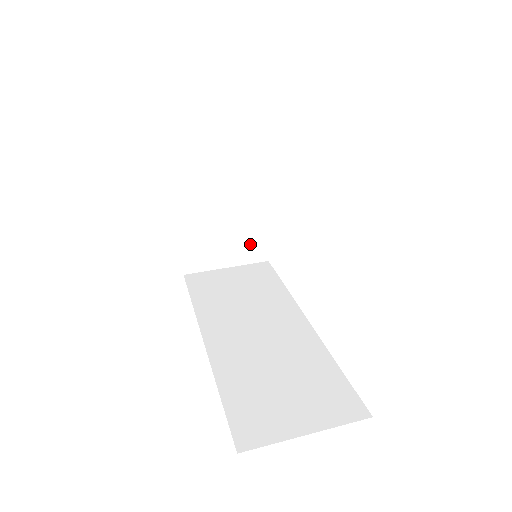
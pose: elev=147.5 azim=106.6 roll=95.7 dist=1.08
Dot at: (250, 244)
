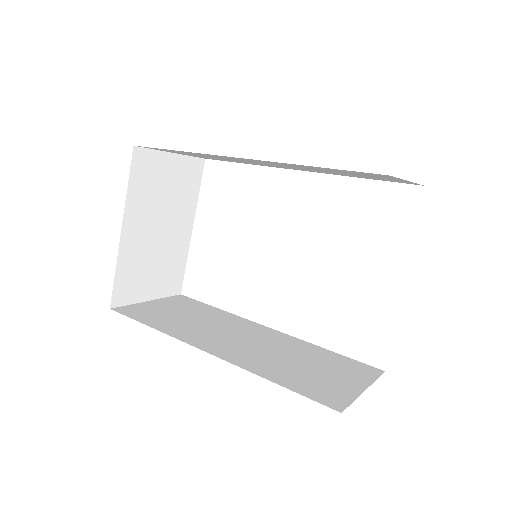
Dot at: (171, 274)
